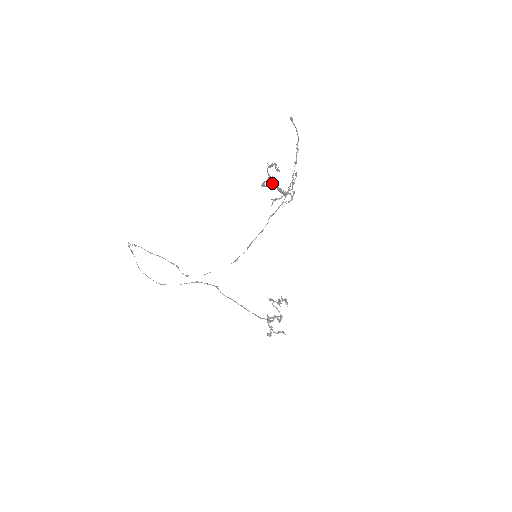
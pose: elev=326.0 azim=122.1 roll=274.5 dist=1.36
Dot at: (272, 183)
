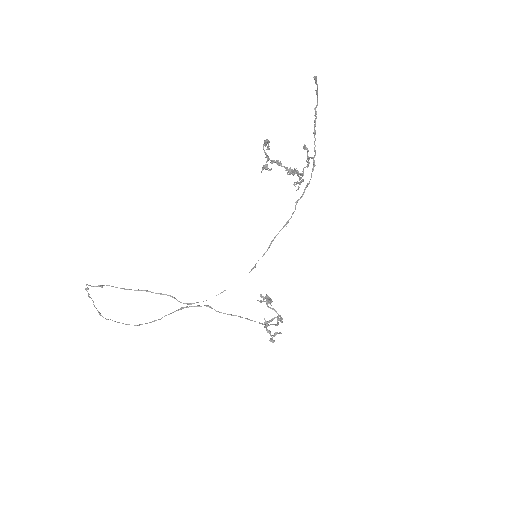
Dot at: (277, 164)
